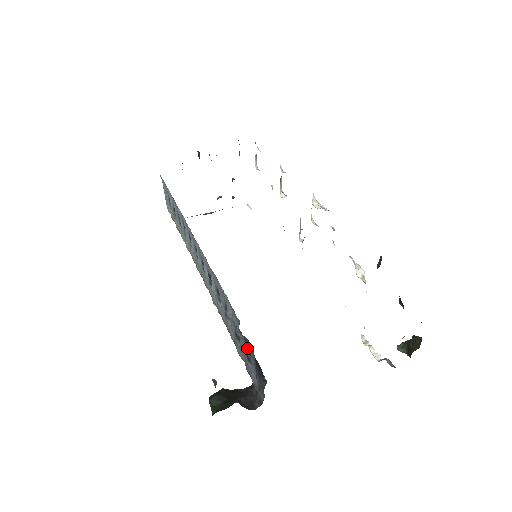
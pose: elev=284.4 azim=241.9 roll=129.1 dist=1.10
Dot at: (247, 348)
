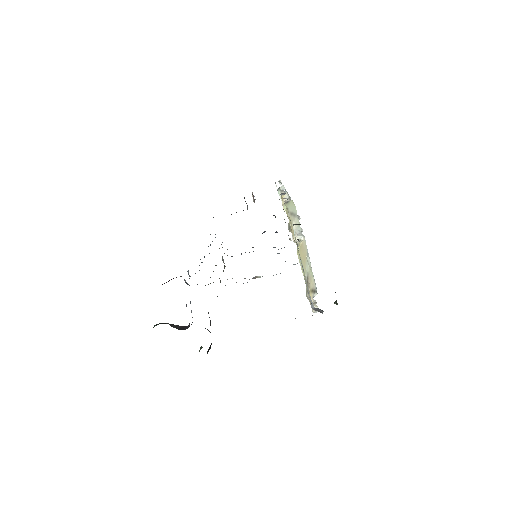
Dot at: occluded
